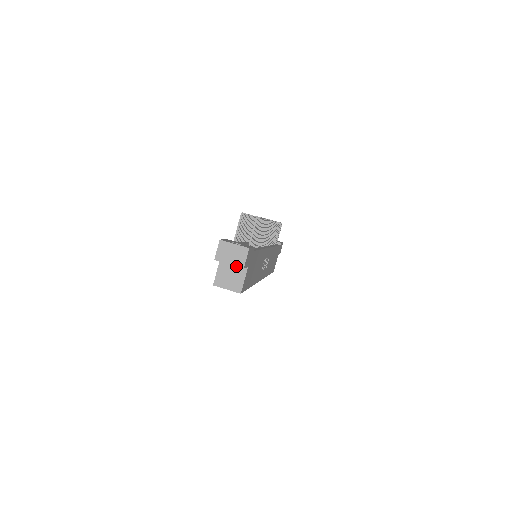
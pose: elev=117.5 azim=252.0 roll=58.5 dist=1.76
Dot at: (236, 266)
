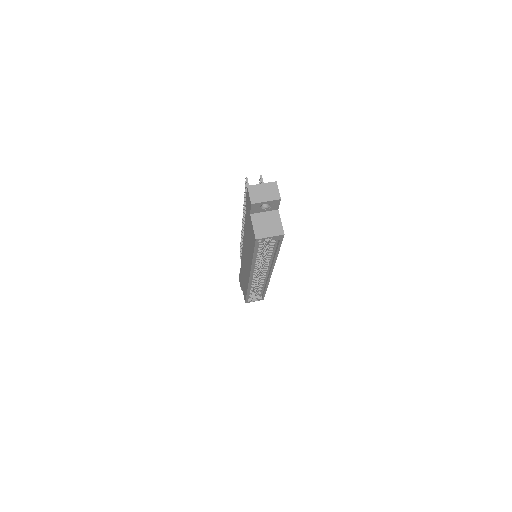
Dot at: (267, 214)
